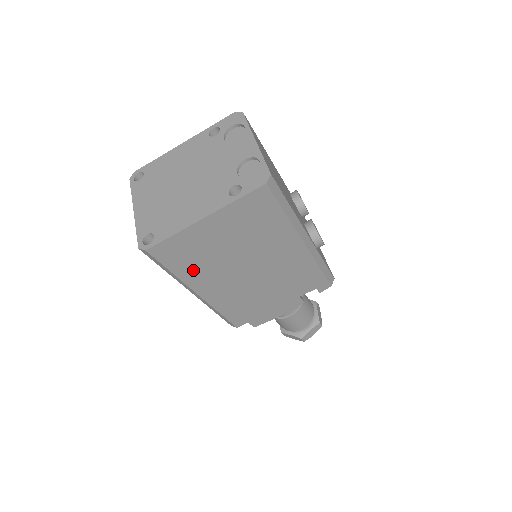
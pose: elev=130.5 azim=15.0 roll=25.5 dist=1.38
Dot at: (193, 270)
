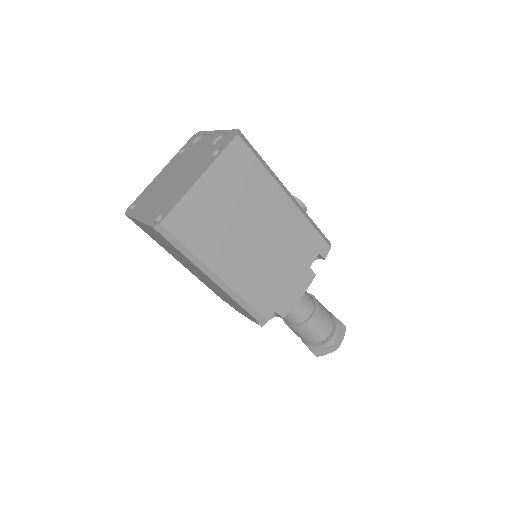
Dot at: (206, 244)
